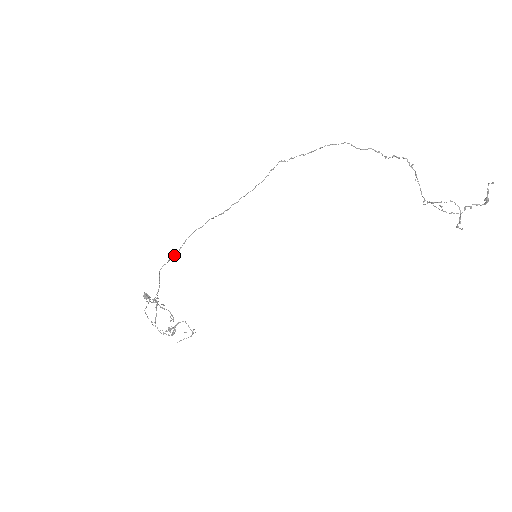
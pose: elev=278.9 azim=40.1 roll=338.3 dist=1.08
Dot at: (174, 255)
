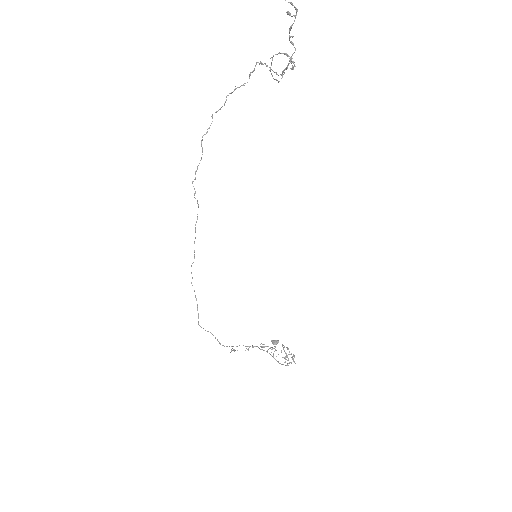
Dot at: occluded
